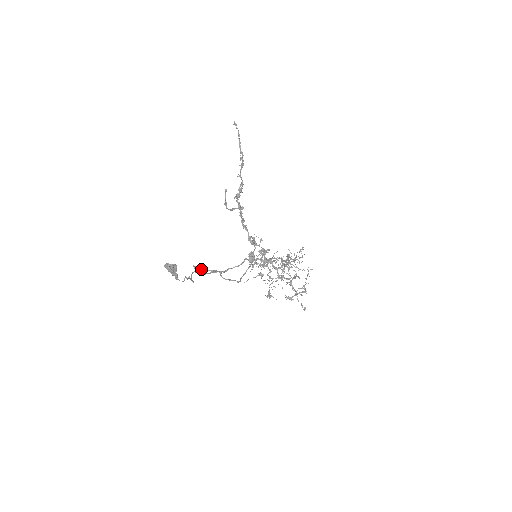
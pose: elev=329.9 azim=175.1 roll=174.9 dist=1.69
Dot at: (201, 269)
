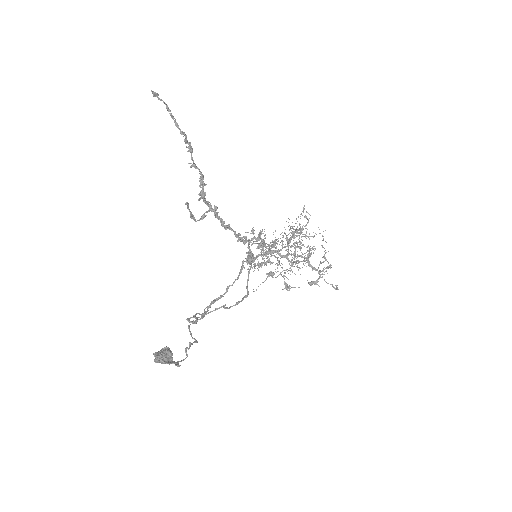
Dot at: occluded
